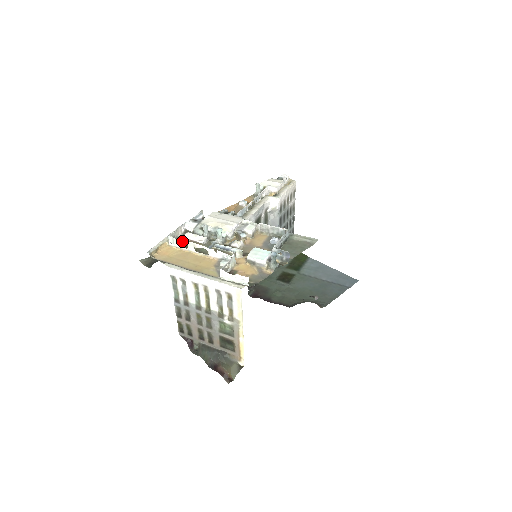
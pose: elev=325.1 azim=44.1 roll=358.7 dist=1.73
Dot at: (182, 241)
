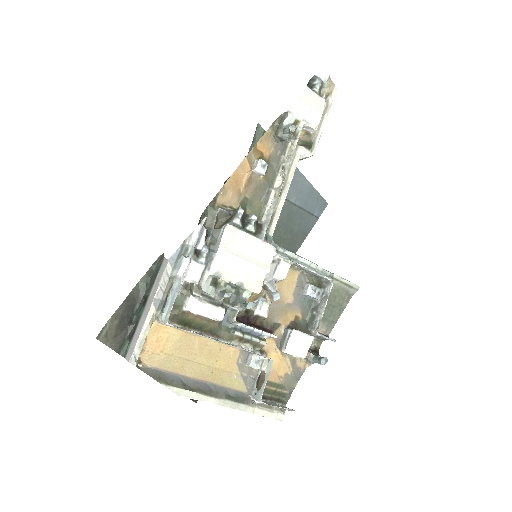
Dot at: occluded
